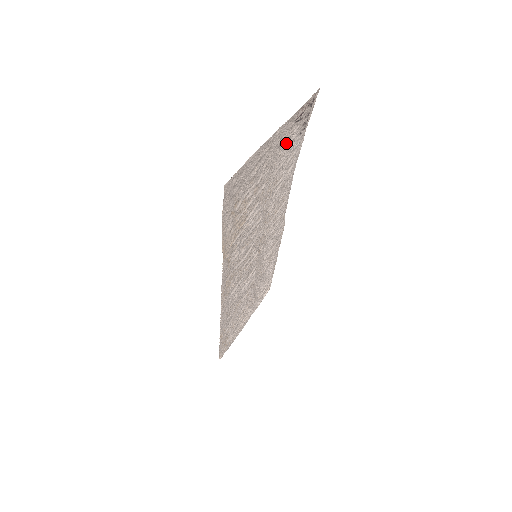
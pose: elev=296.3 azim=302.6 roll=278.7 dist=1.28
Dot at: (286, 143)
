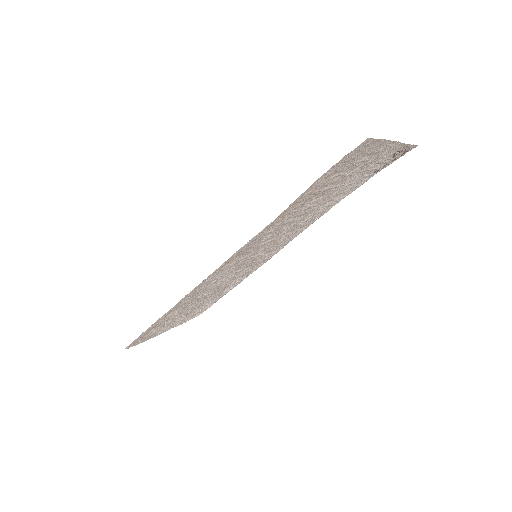
Dot at: (374, 165)
